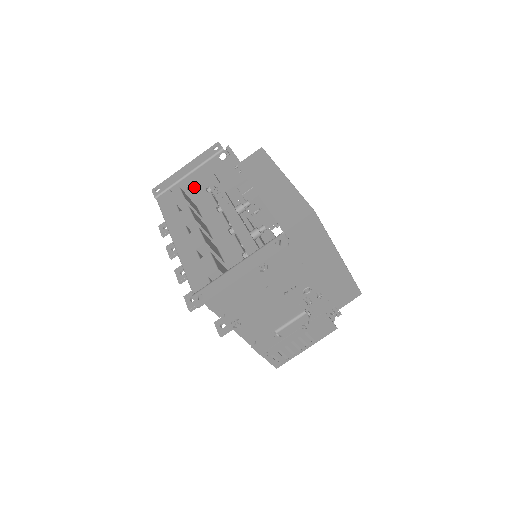
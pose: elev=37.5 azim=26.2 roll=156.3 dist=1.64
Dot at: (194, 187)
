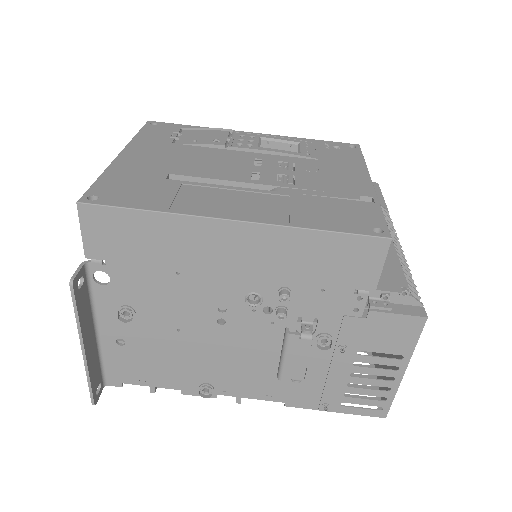
Dot at: occluded
